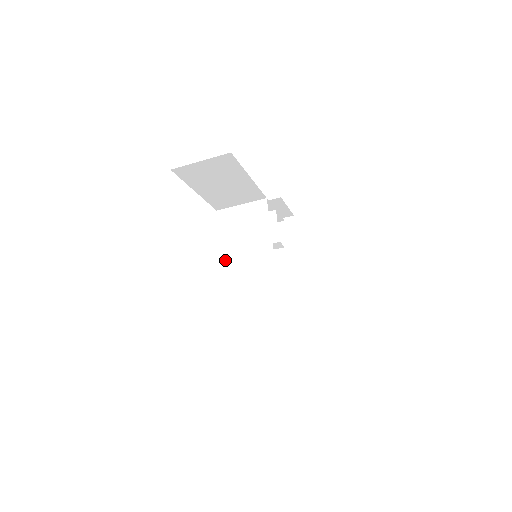
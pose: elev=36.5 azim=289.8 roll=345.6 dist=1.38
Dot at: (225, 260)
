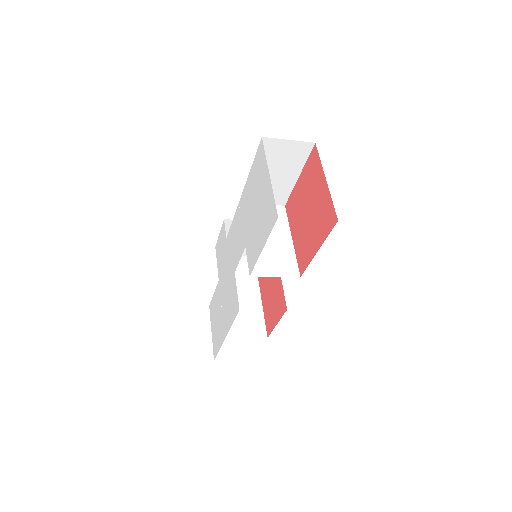
Dot at: occluded
